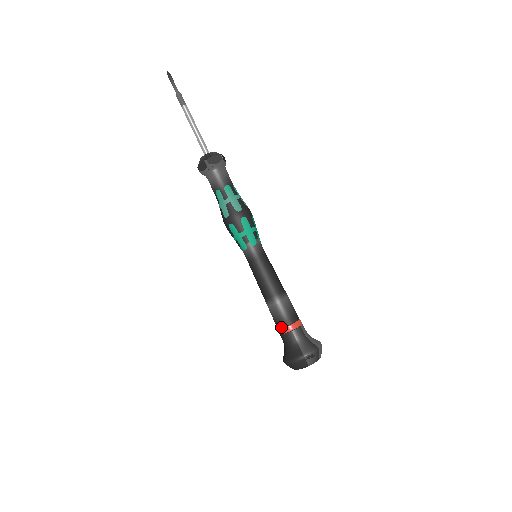
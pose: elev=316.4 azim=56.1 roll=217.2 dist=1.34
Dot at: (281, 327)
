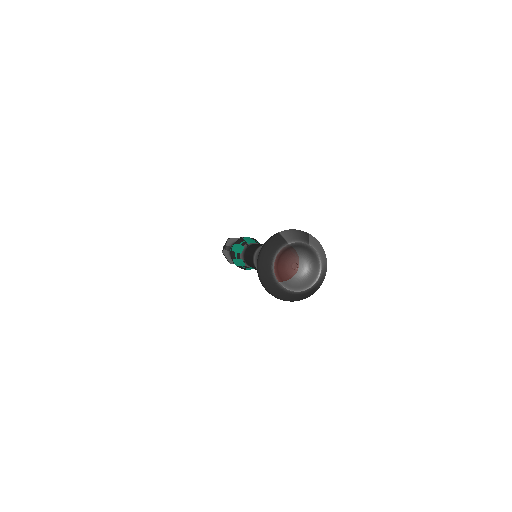
Dot at: occluded
